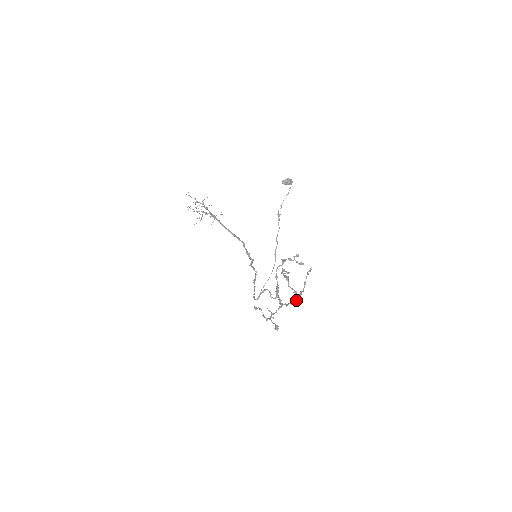
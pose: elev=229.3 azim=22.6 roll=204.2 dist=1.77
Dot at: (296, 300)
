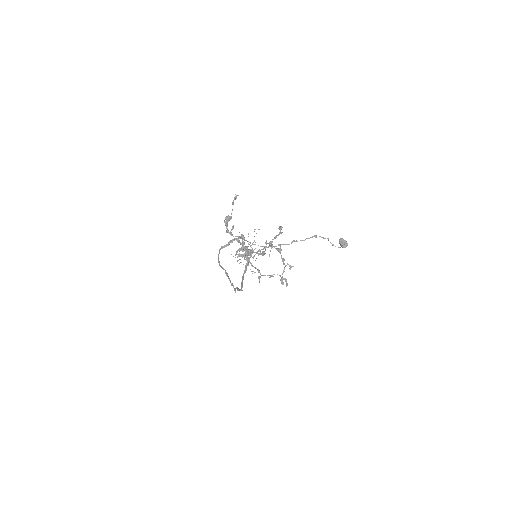
Dot at: occluded
